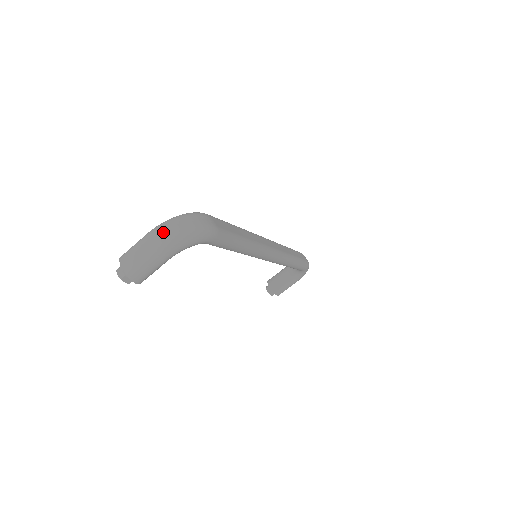
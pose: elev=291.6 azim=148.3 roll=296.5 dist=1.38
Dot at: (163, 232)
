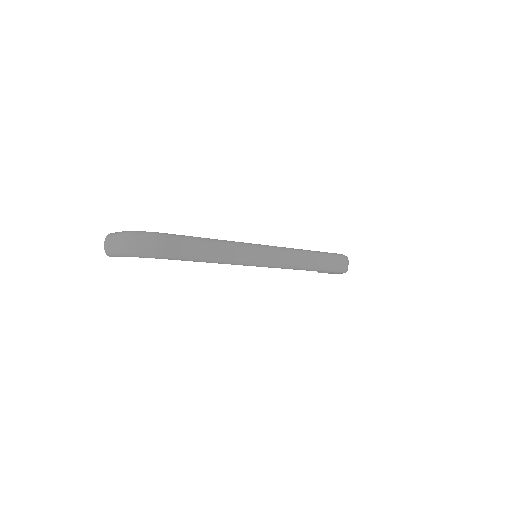
Dot at: (121, 240)
